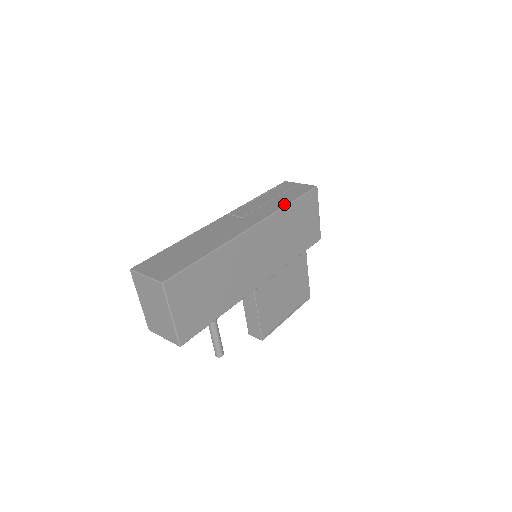
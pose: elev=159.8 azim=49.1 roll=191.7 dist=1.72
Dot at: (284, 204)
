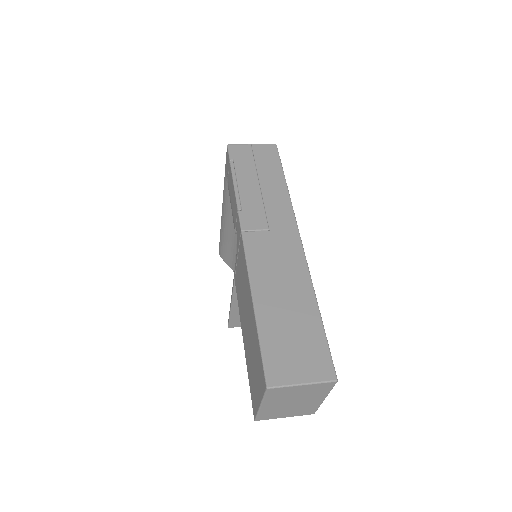
Dot at: (284, 188)
